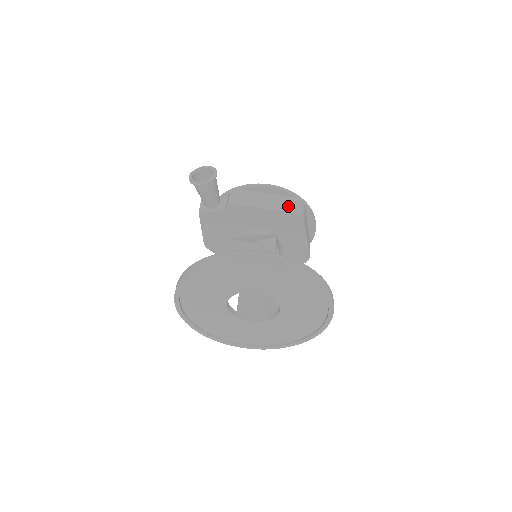
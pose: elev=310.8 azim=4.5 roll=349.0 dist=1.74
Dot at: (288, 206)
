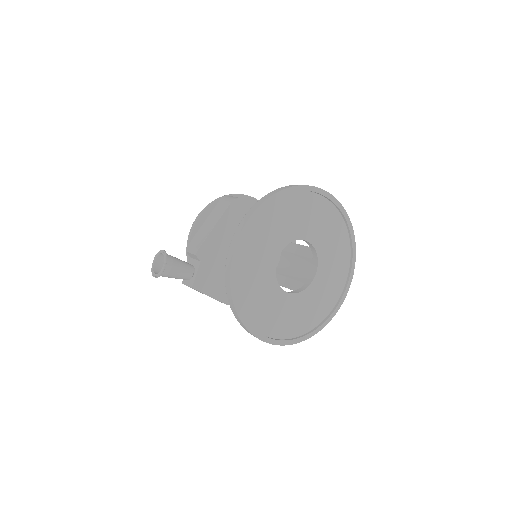
Dot at: (223, 206)
